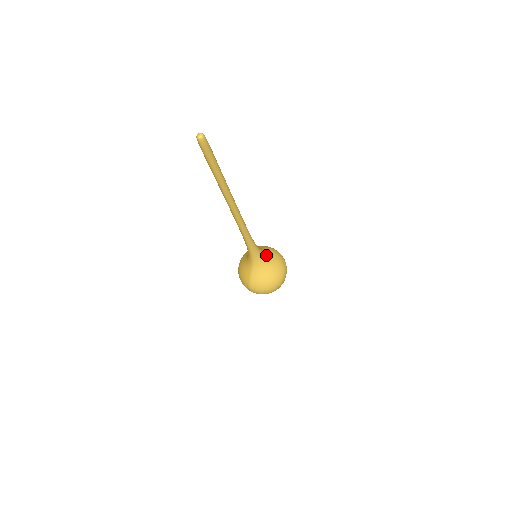
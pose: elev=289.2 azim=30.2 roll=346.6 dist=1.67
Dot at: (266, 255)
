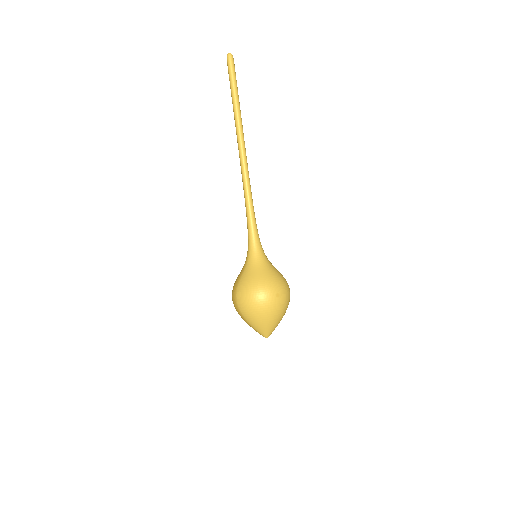
Dot at: (267, 258)
